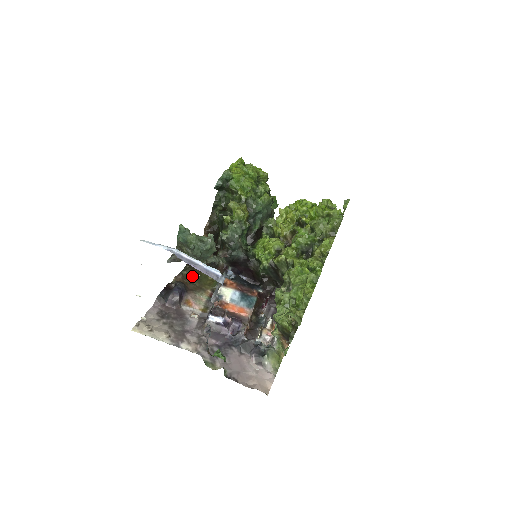
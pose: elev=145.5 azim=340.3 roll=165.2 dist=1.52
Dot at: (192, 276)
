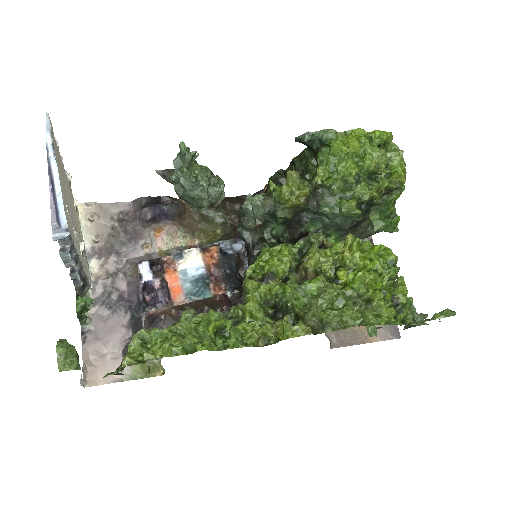
Dot at: occluded
